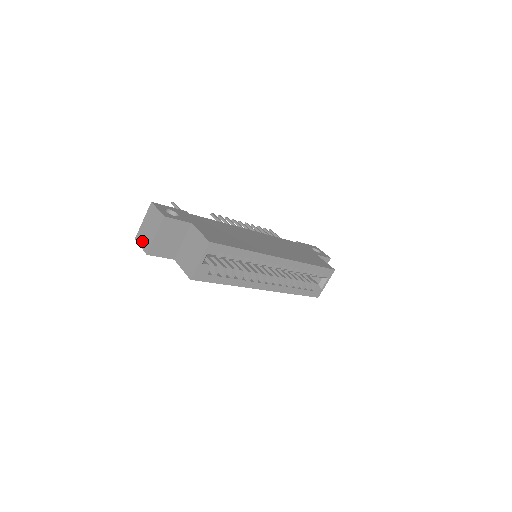
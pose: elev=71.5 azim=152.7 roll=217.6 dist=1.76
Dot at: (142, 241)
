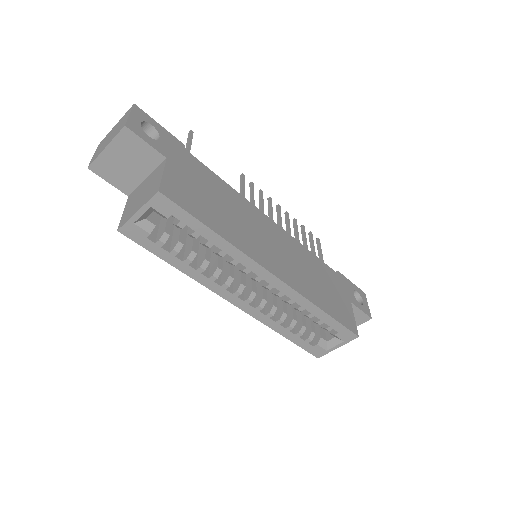
Dot at: (98, 149)
